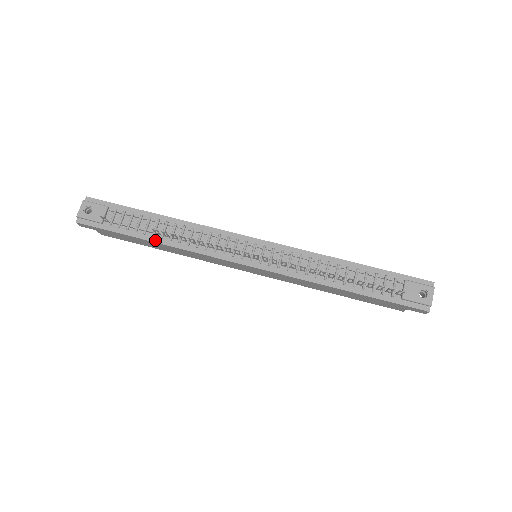
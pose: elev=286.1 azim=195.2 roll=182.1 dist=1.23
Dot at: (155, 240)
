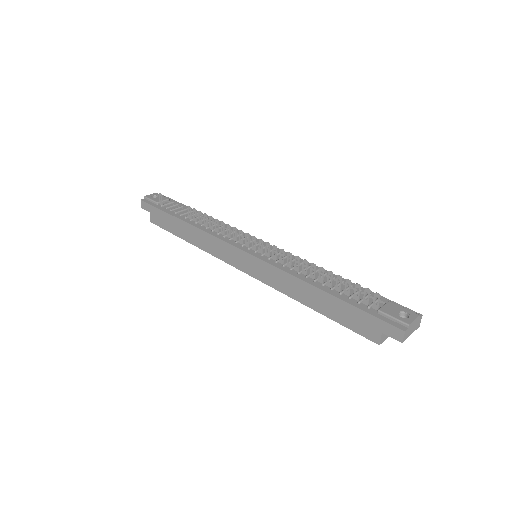
Dot at: (185, 220)
